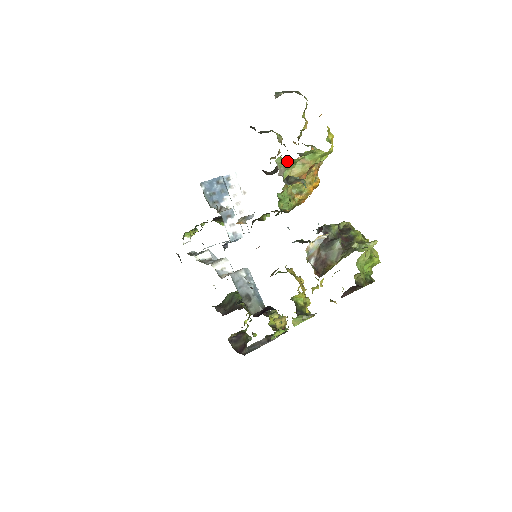
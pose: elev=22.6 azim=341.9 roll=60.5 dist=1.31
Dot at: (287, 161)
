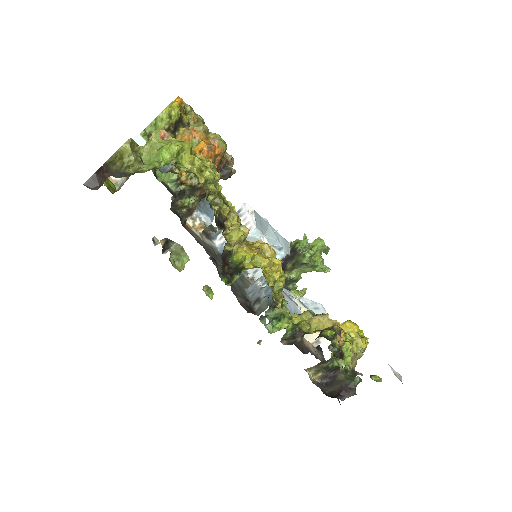
Dot at: occluded
